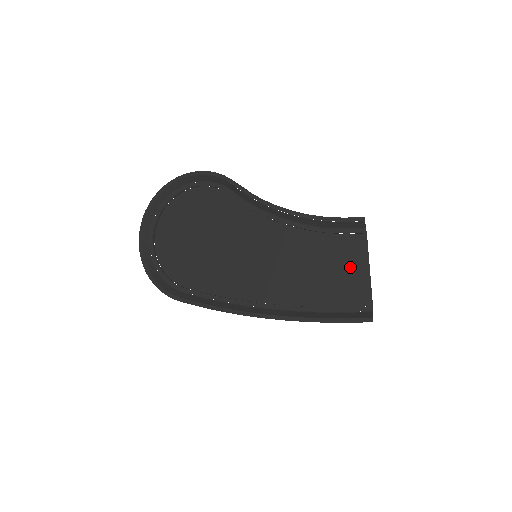
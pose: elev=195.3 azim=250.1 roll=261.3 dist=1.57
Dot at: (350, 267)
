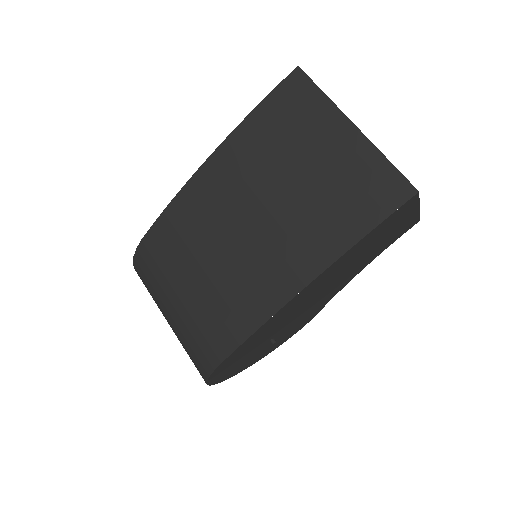
Dot at: occluded
